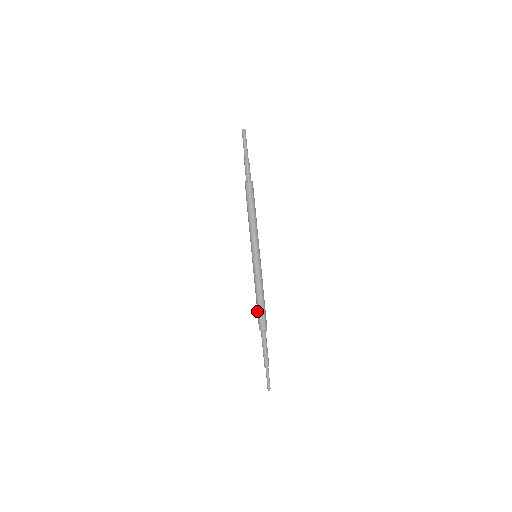
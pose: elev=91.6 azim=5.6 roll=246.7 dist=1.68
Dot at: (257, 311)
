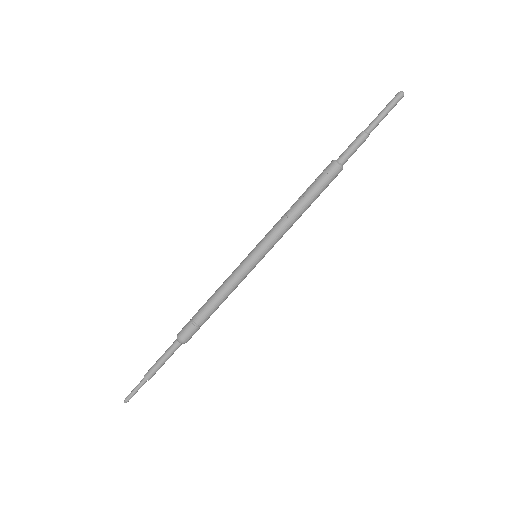
Dot at: (198, 319)
